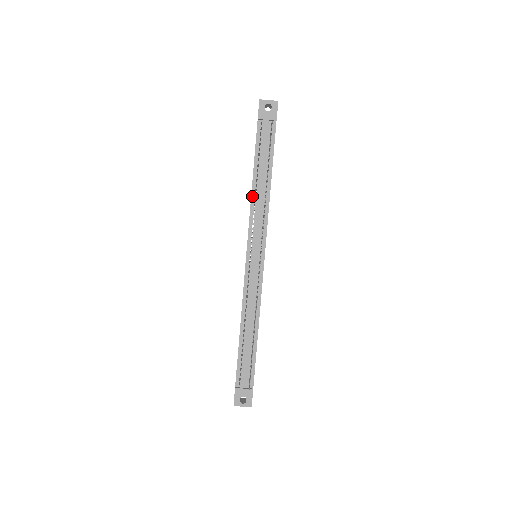
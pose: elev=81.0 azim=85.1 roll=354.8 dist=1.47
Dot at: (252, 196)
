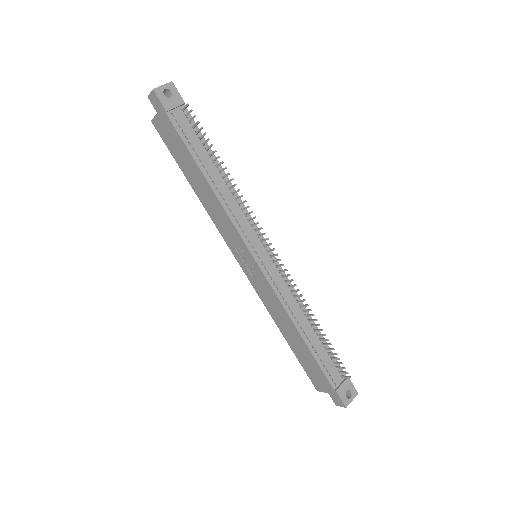
Dot at: (218, 197)
